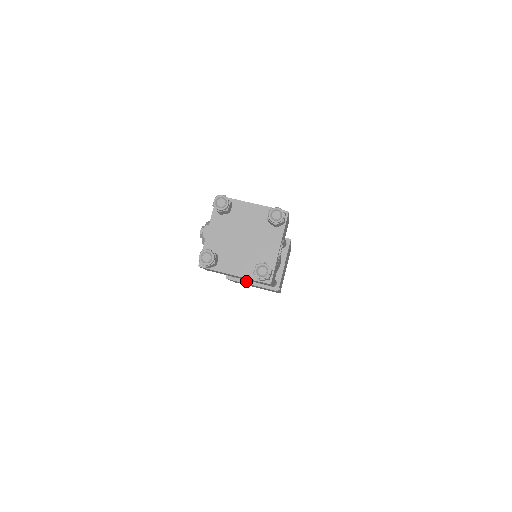
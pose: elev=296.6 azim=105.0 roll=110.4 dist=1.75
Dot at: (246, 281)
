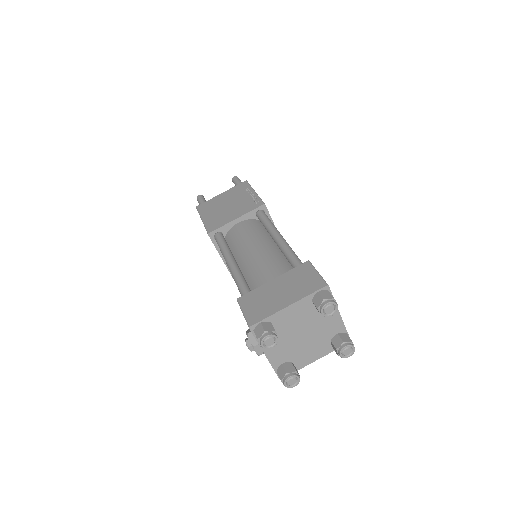
Dot at: occluded
